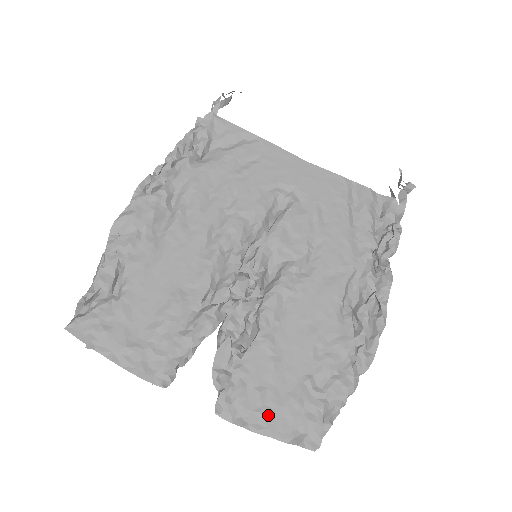
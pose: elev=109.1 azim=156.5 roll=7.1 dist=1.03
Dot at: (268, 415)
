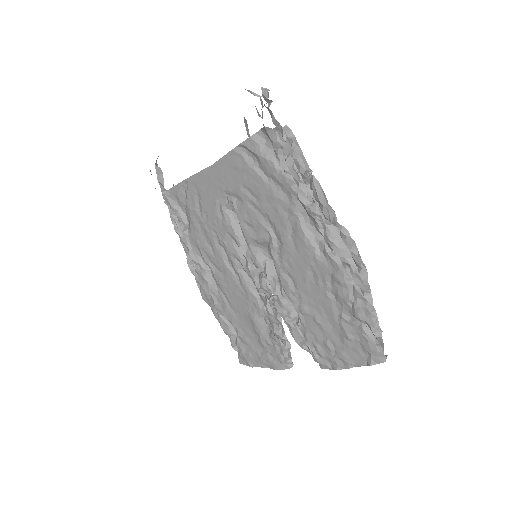
Dot at: (342, 355)
